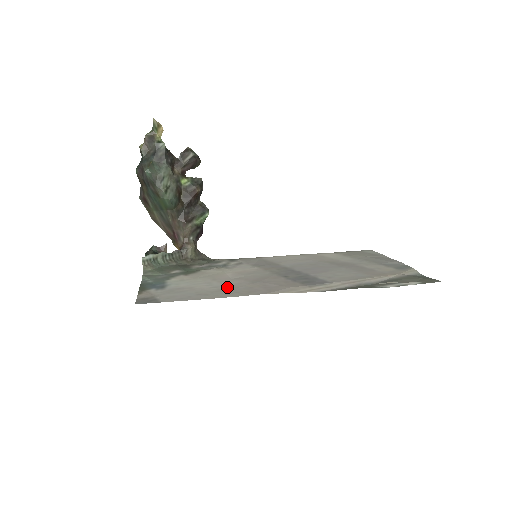
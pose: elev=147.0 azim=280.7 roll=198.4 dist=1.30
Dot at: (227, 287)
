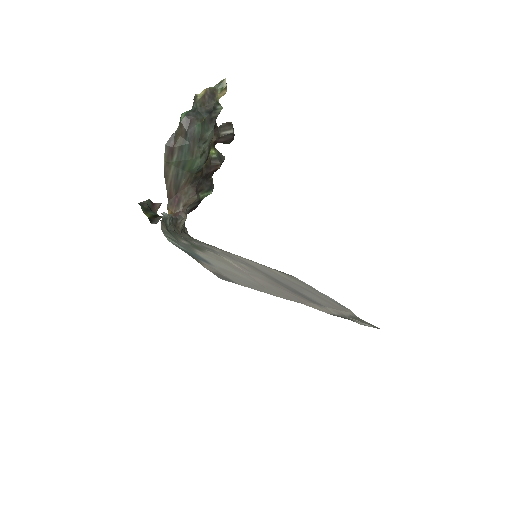
Dot at: (262, 284)
